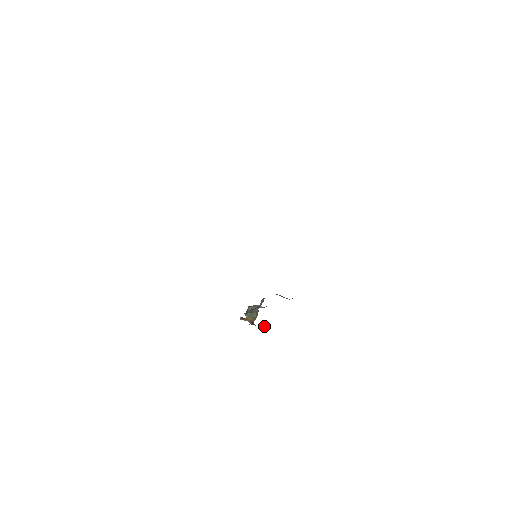
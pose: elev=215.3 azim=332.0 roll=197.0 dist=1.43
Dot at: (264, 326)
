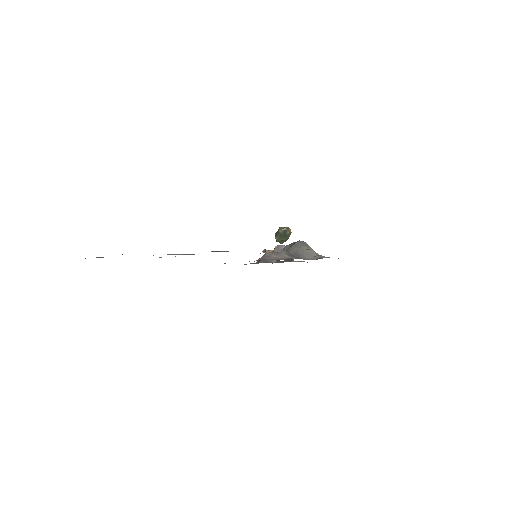
Dot at: (290, 259)
